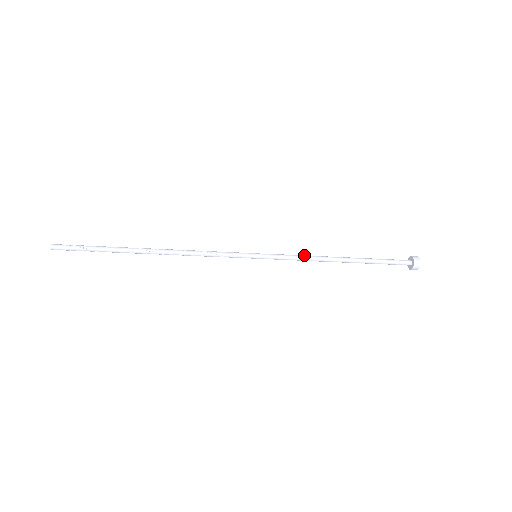
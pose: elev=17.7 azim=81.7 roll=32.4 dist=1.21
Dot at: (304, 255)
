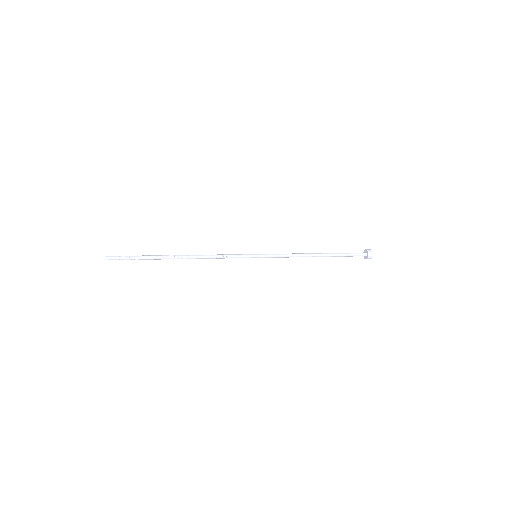
Dot at: occluded
